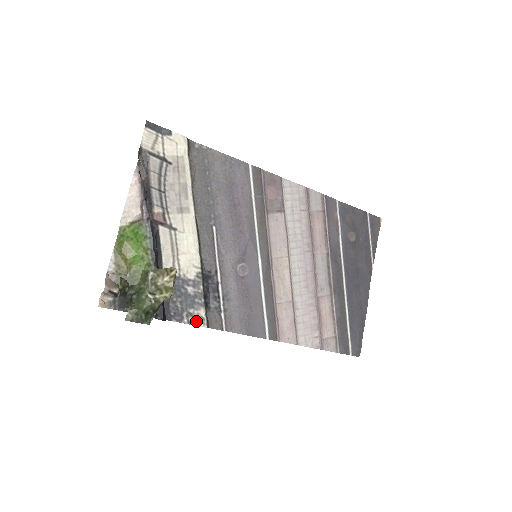
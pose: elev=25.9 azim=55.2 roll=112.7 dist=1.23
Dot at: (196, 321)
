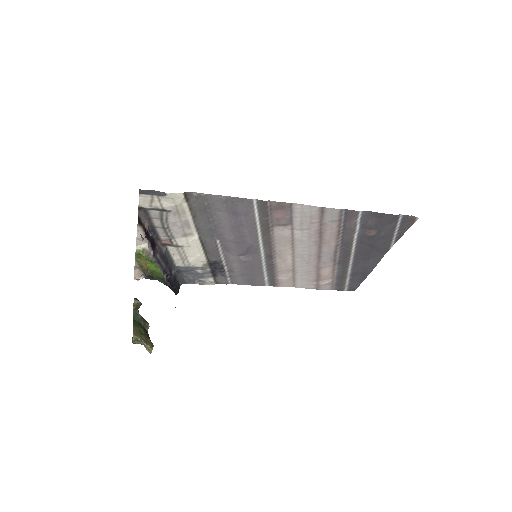
Dot at: (206, 283)
